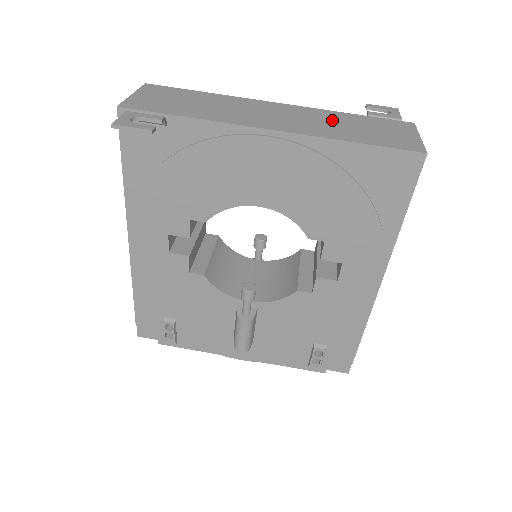
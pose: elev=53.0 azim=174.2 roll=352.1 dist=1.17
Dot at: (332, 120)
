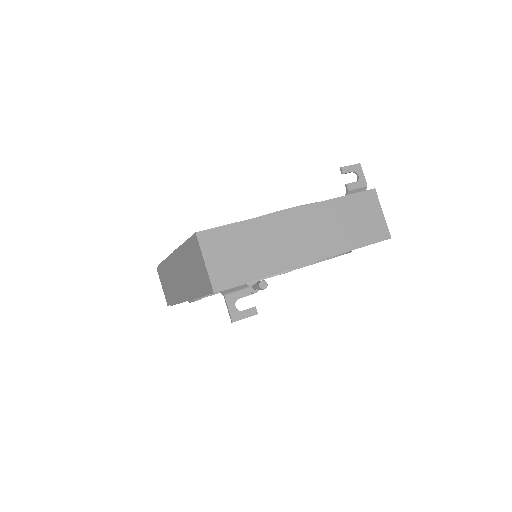
Dot at: (334, 219)
